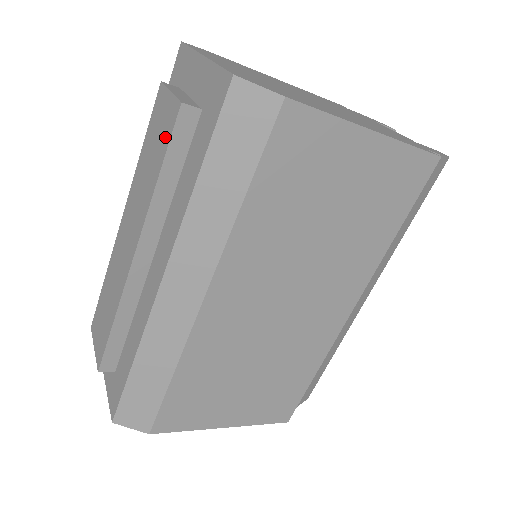
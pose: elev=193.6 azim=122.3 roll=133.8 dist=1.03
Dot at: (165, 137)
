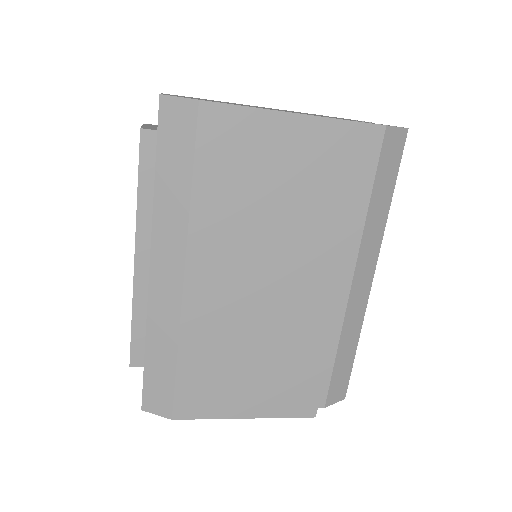
Dot at: occluded
